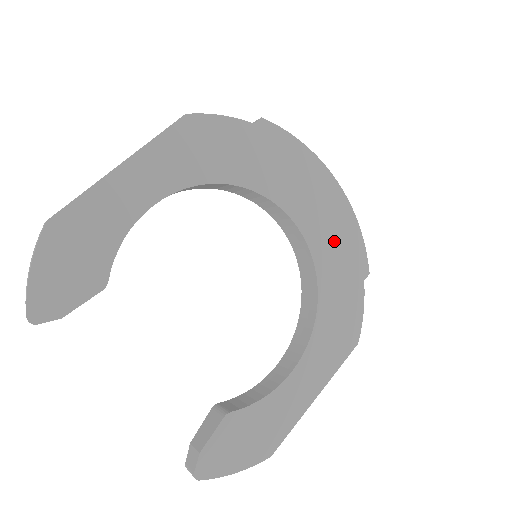
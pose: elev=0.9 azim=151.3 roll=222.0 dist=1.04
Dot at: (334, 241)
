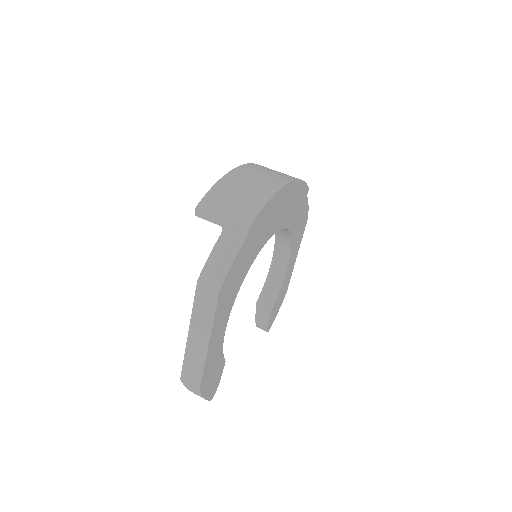
Dot at: (293, 207)
